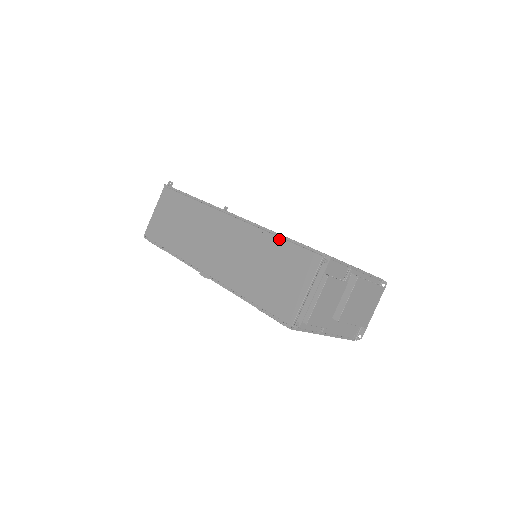
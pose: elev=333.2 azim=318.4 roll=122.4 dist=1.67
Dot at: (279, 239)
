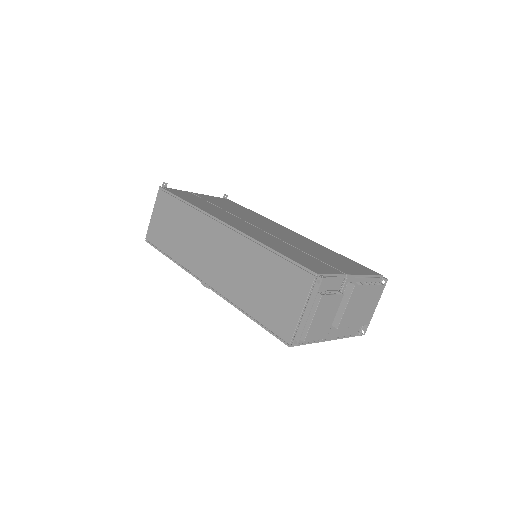
Dot at: (272, 255)
